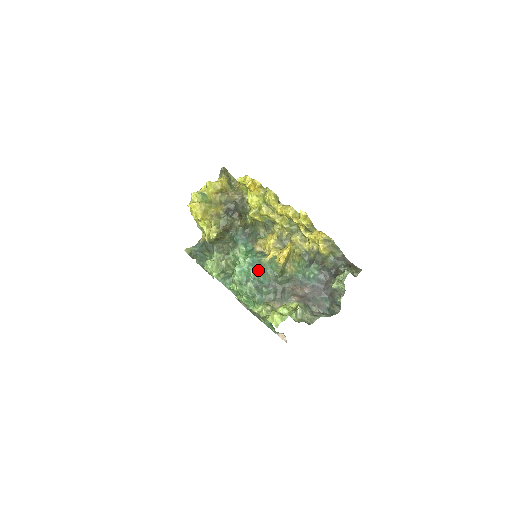
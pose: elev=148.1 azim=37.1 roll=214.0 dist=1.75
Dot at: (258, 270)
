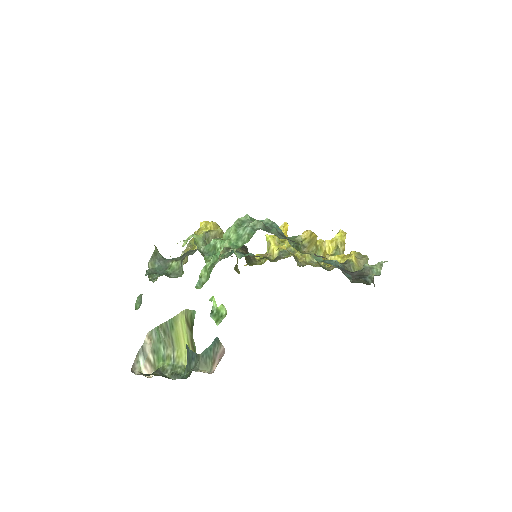
Dot at: occluded
